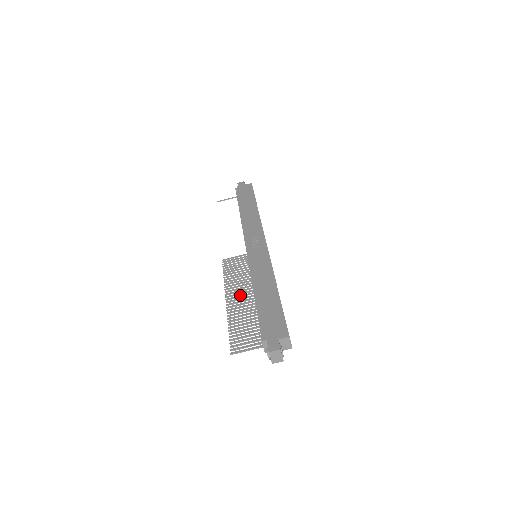
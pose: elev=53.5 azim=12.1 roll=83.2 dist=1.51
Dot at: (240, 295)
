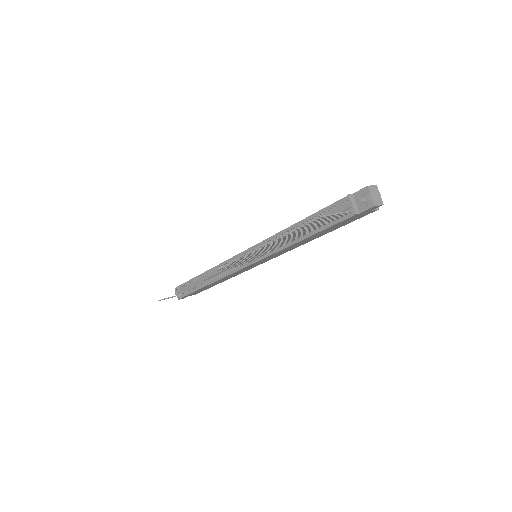
Dot at: occluded
